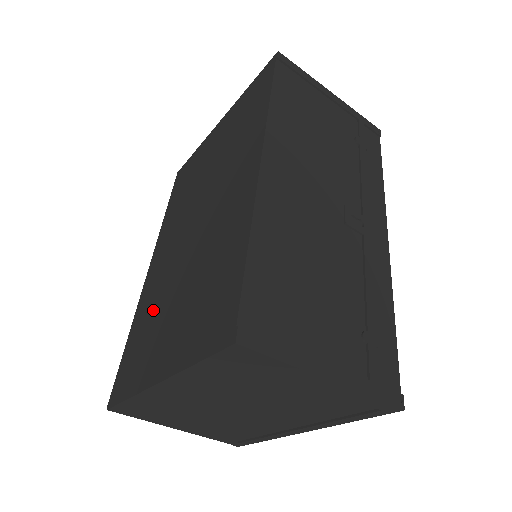
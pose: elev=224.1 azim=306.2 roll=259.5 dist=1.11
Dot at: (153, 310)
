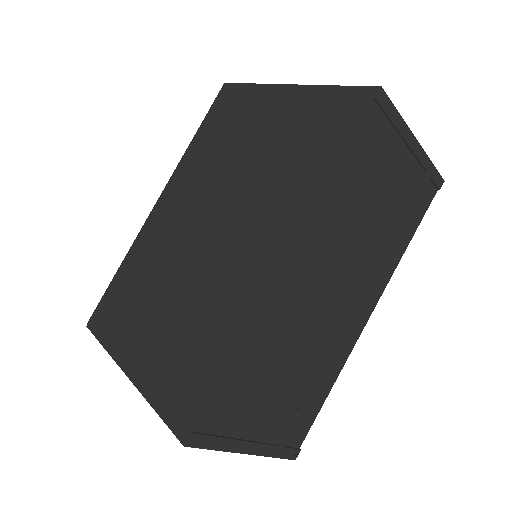
Dot at: (145, 276)
